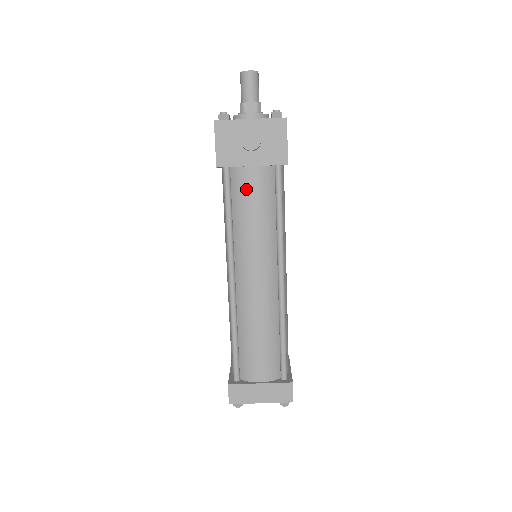
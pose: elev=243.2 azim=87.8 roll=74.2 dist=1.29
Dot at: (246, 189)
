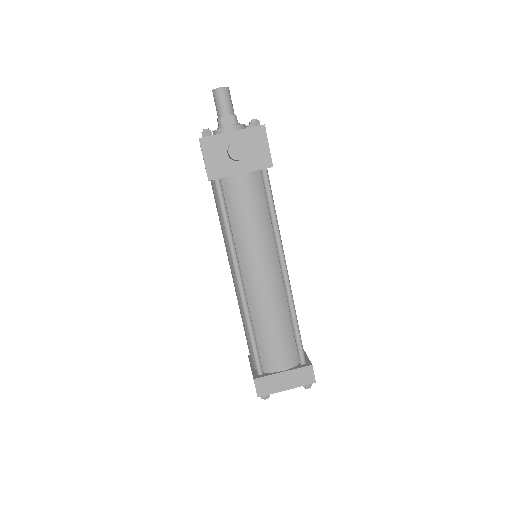
Dot at: (239, 196)
